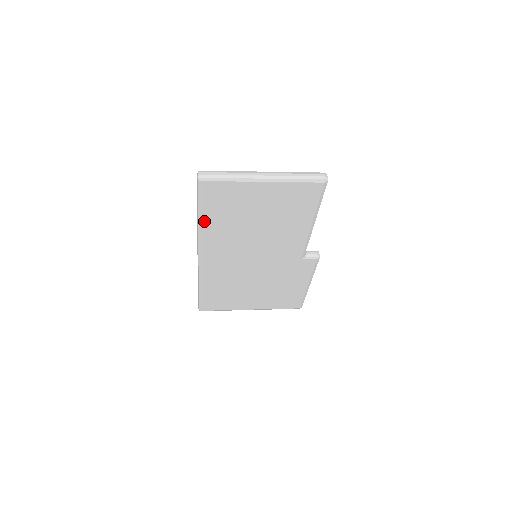
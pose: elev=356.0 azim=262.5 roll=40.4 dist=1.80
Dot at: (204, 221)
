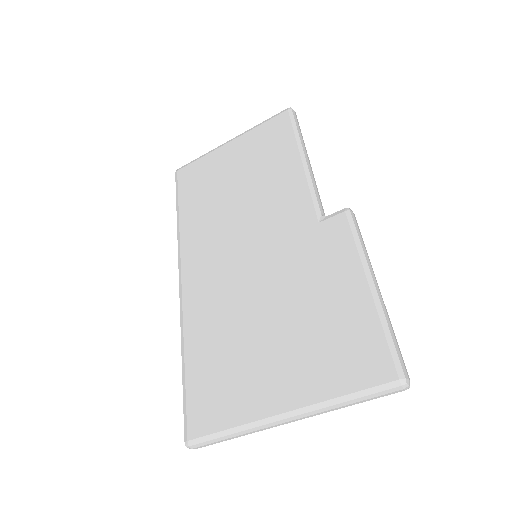
Dot at: (182, 215)
